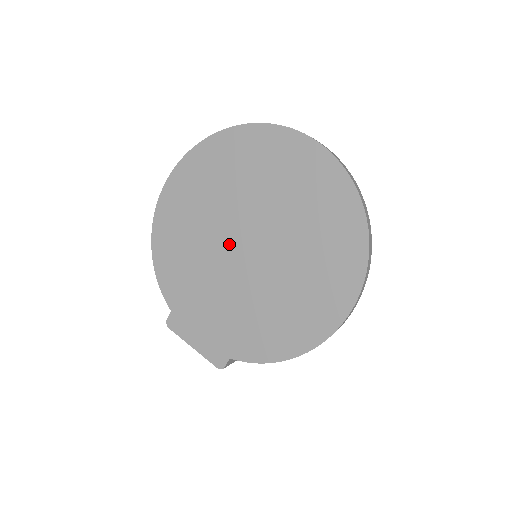
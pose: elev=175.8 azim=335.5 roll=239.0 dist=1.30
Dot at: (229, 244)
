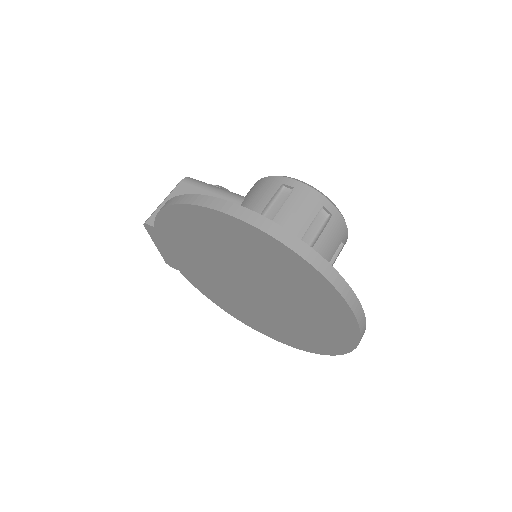
Dot at: (239, 275)
